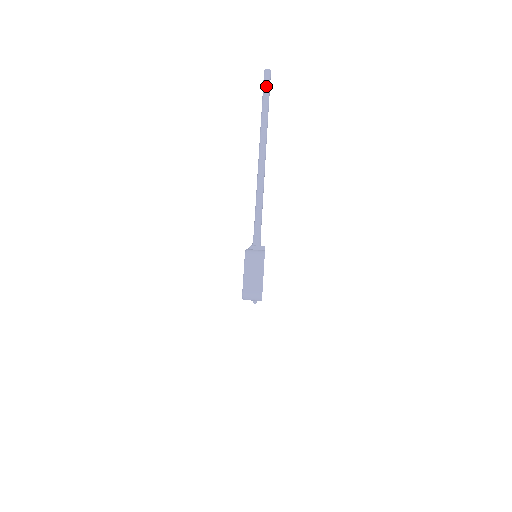
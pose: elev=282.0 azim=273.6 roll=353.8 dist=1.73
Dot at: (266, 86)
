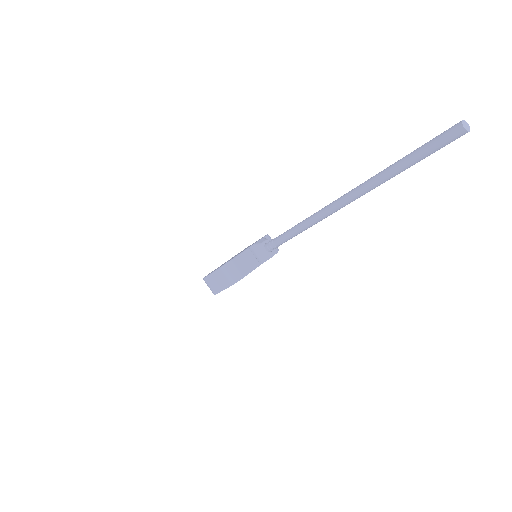
Dot at: (433, 145)
